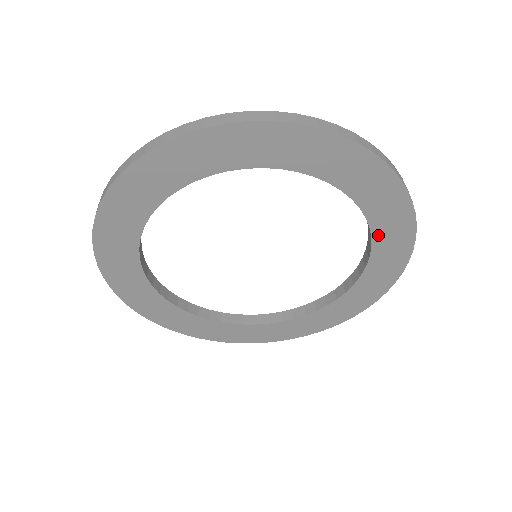
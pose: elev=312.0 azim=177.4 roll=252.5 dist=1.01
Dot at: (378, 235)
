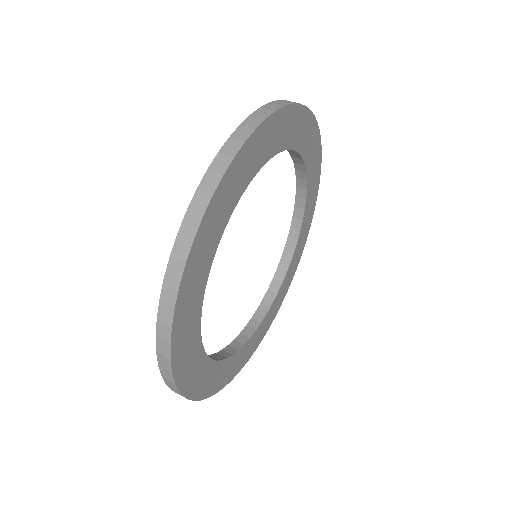
Dot at: (305, 153)
